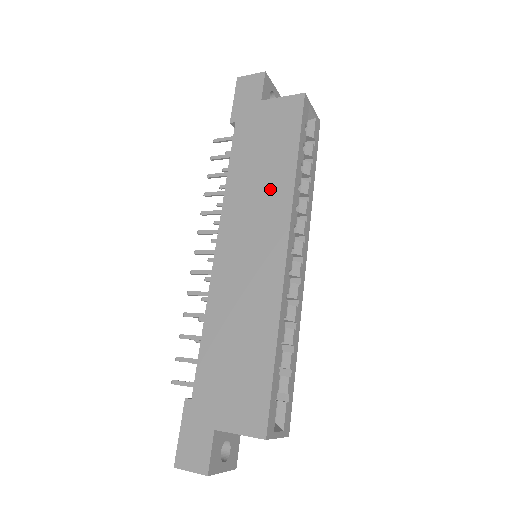
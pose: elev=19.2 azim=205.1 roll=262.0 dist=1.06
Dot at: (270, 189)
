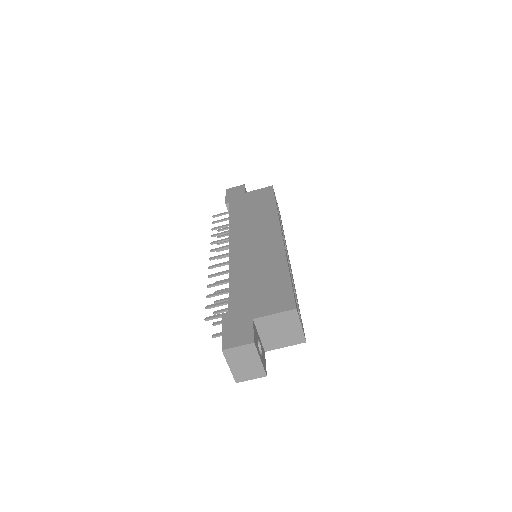
Dot at: (262, 217)
